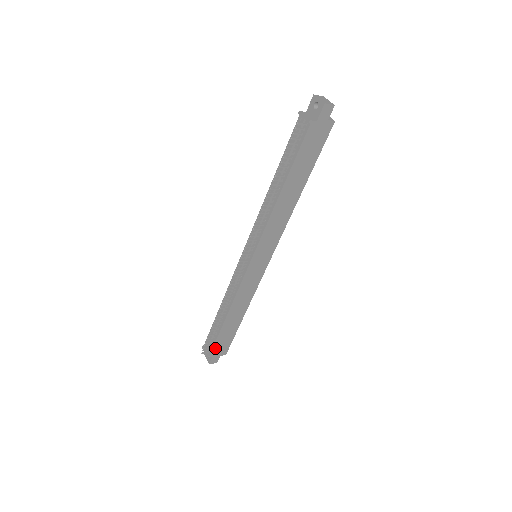
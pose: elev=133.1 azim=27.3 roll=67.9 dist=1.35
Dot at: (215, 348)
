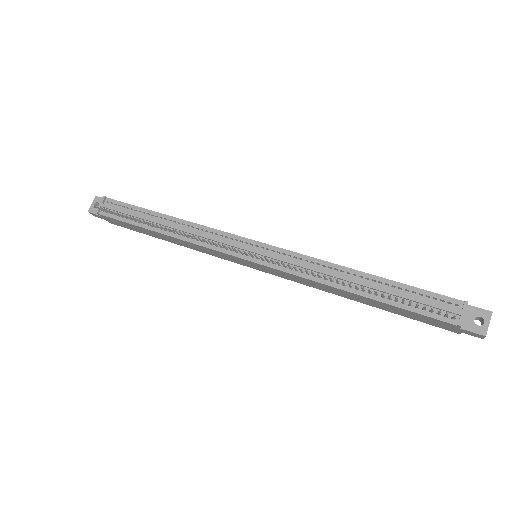
Dot at: (113, 219)
